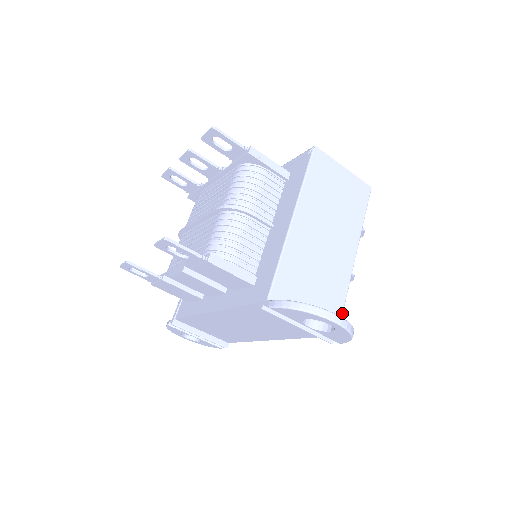
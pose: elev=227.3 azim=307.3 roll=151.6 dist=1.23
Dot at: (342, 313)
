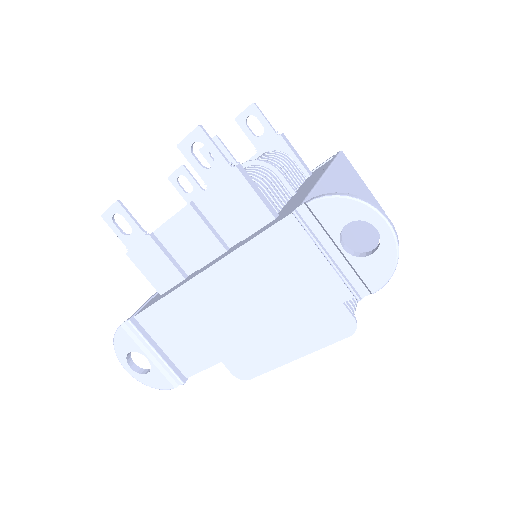
Dot at: occluded
